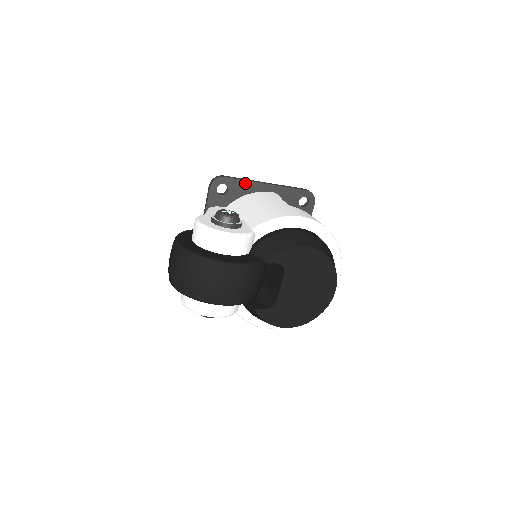
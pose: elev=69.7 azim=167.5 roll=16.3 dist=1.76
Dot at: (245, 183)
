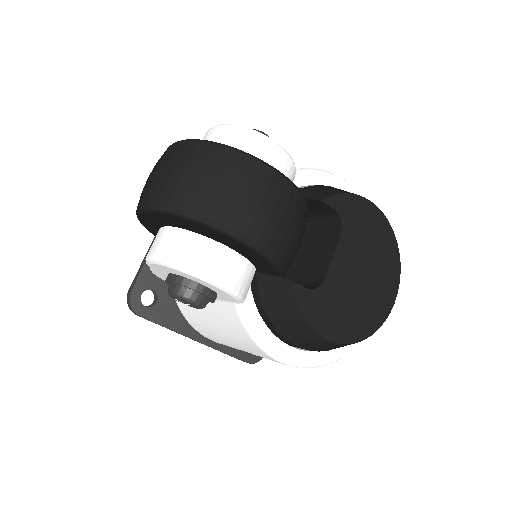
Dot at: occluded
